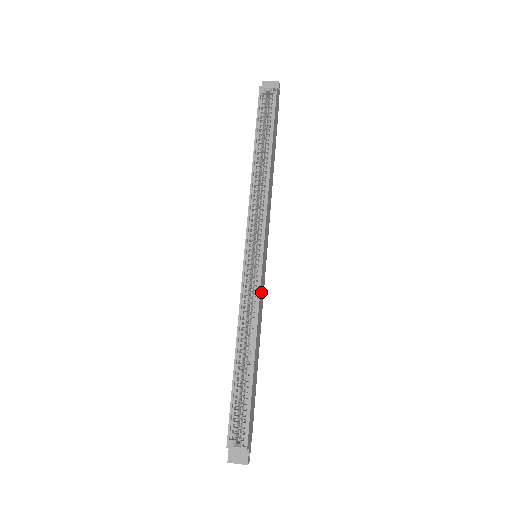
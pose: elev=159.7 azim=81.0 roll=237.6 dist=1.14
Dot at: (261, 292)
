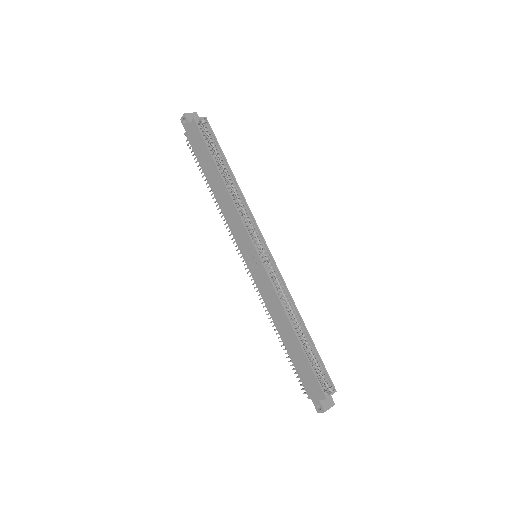
Dot at: occluded
